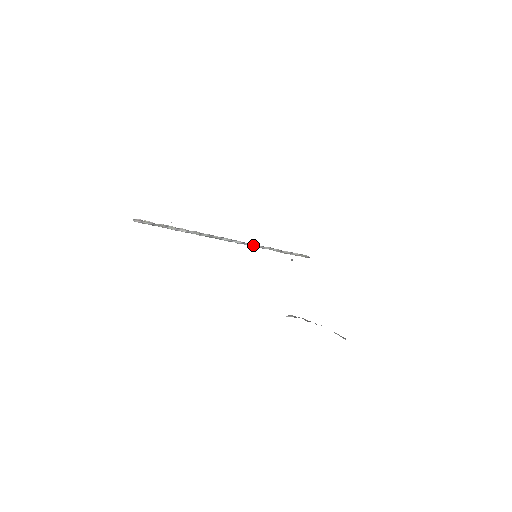
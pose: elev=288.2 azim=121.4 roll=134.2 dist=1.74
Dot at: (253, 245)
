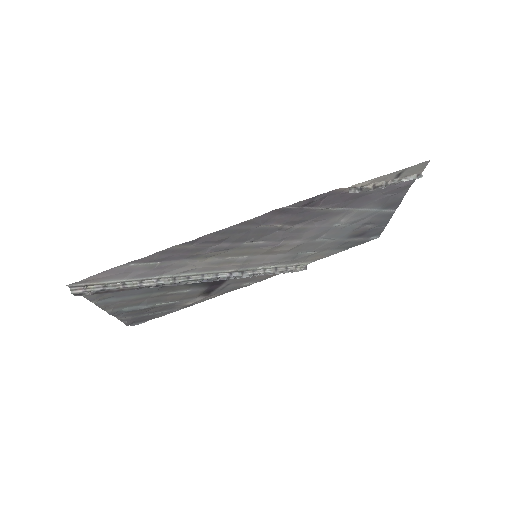
Dot at: (243, 274)
